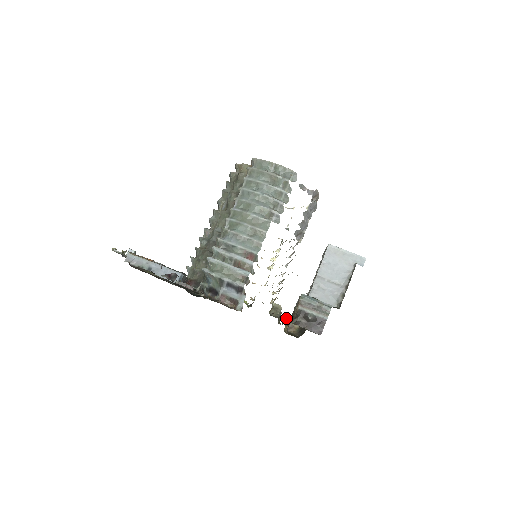
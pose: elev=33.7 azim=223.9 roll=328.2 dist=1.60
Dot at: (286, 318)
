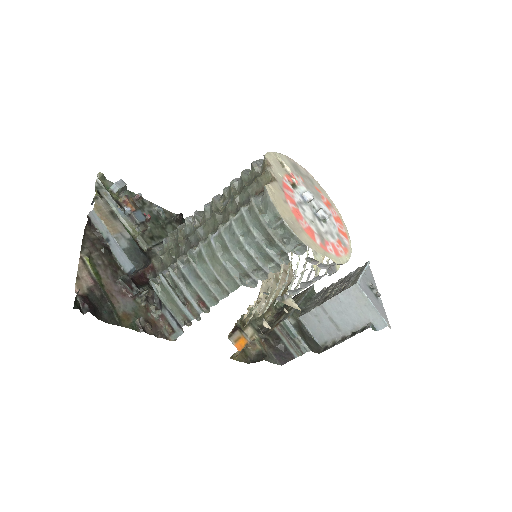
Dot at: occluded
